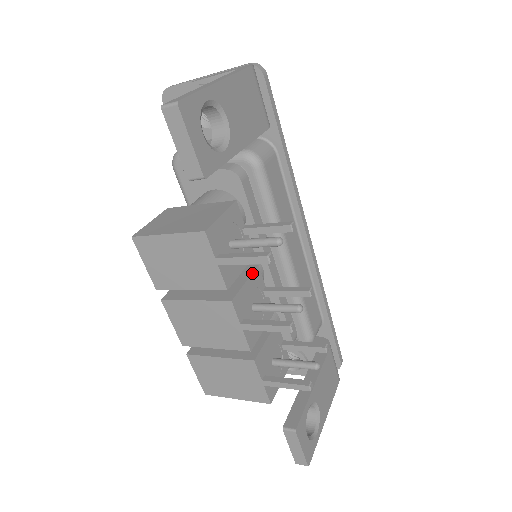
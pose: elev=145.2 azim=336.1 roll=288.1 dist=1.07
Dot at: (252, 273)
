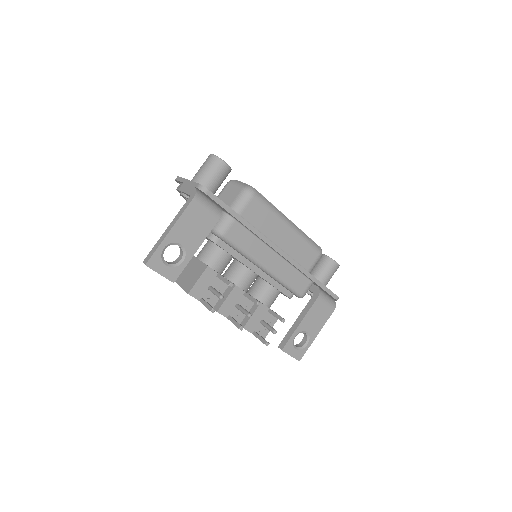
Dot at: (231, 291)
